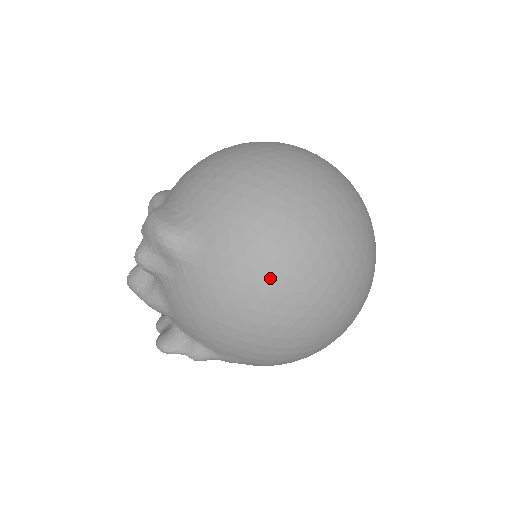
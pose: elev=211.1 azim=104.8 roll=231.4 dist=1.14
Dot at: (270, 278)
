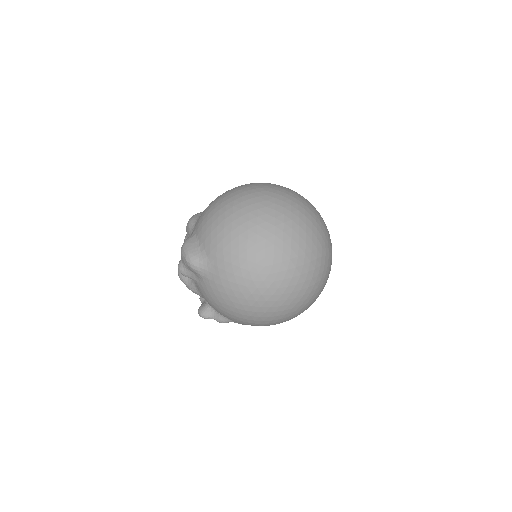
Dot at: (249, 289)
